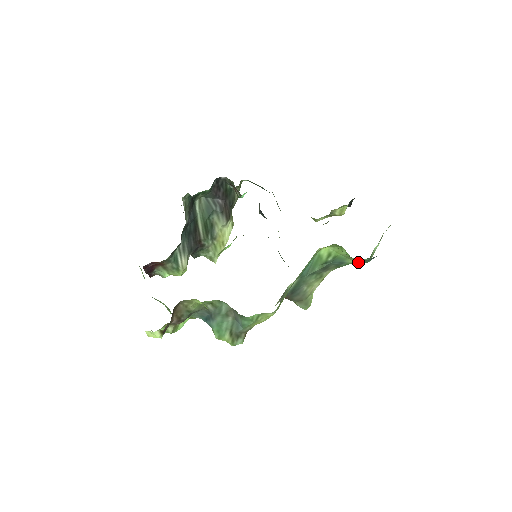
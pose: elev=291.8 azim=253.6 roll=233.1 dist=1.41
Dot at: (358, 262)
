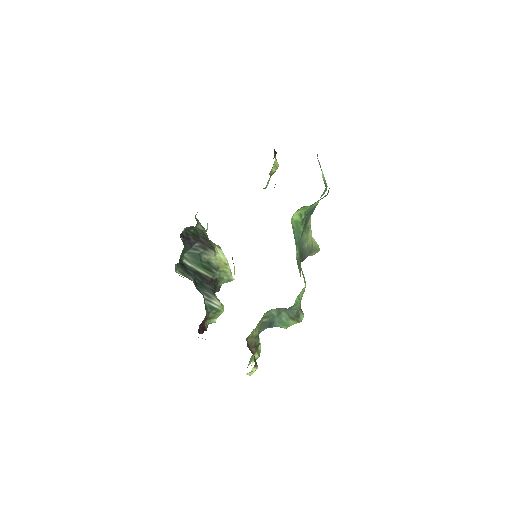
Dot at: (321, 196)
